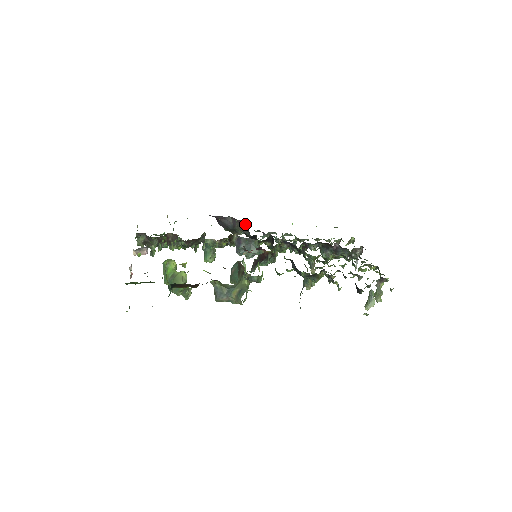
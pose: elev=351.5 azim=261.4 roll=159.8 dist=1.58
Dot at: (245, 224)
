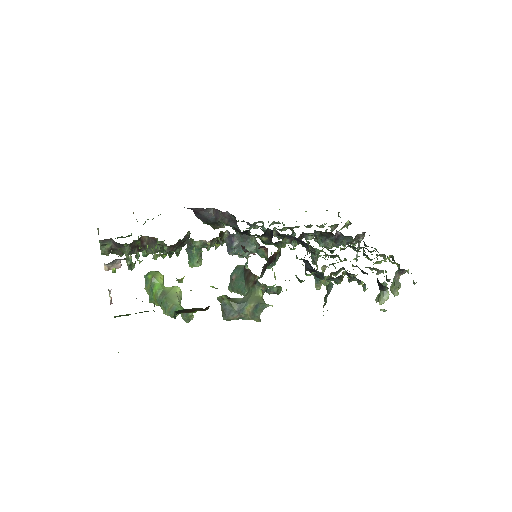
Dot at: (231, 216)
